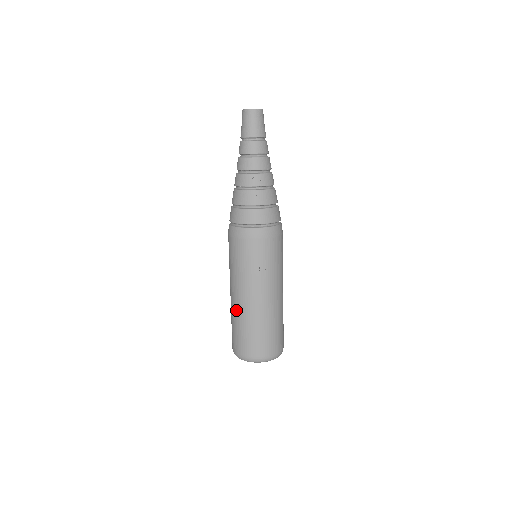
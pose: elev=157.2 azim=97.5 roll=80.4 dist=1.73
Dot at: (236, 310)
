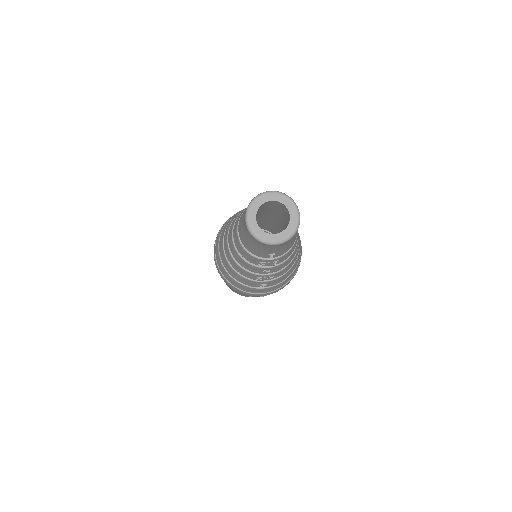
Dot at: occluded
